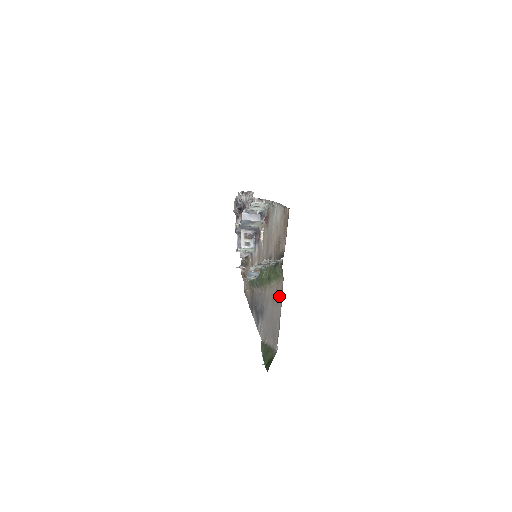
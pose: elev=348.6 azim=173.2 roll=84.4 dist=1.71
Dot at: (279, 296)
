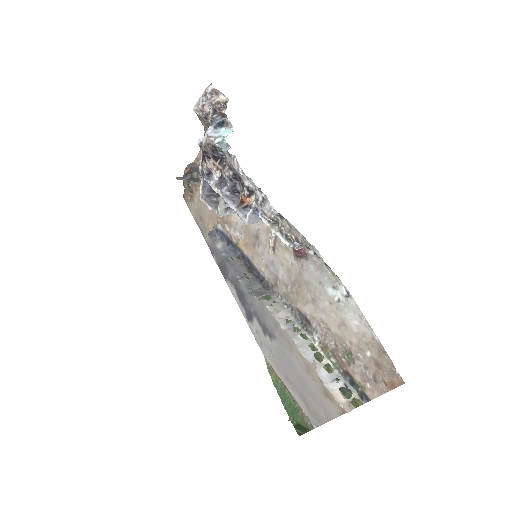
Dot at: (334, 400)
